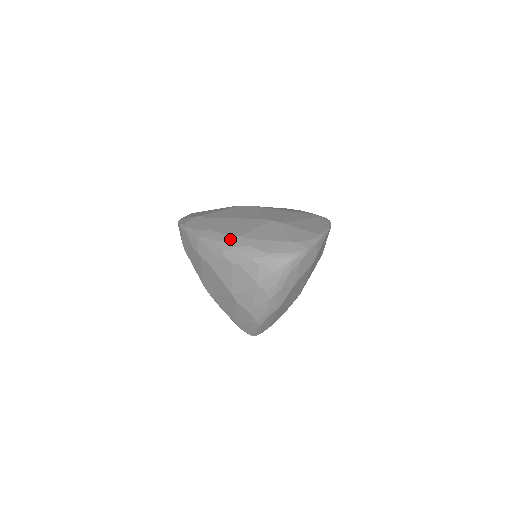
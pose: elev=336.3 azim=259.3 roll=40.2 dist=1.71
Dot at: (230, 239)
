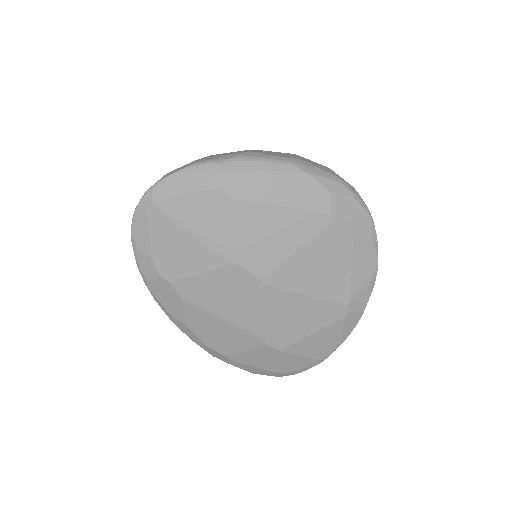
Dot at: (211, 351)
